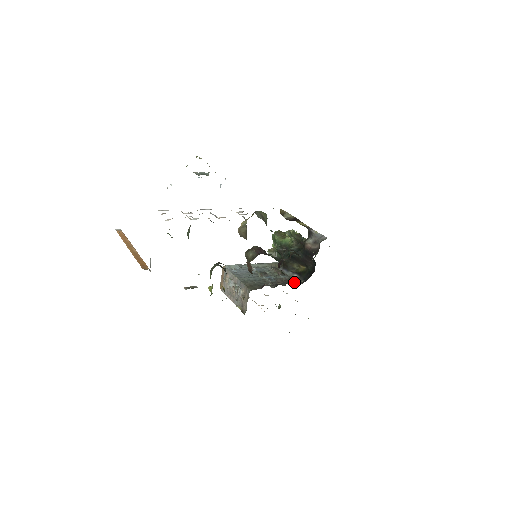
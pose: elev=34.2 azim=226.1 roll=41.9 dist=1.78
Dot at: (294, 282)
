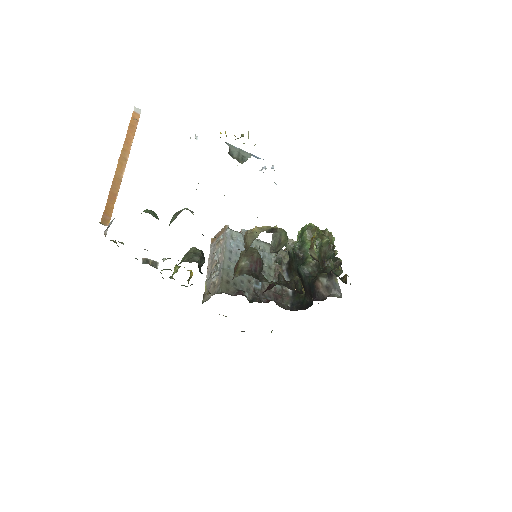
Dot at: (280, 300)
